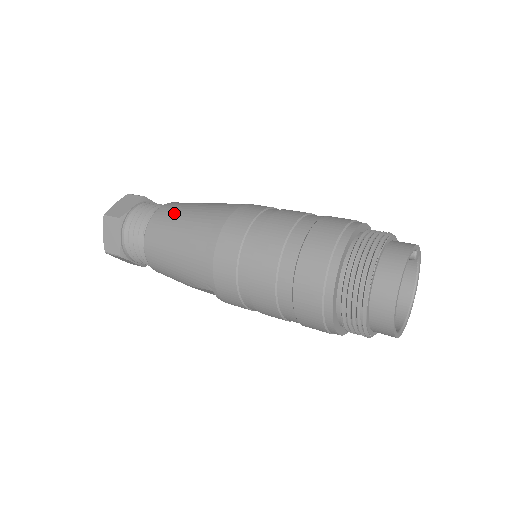
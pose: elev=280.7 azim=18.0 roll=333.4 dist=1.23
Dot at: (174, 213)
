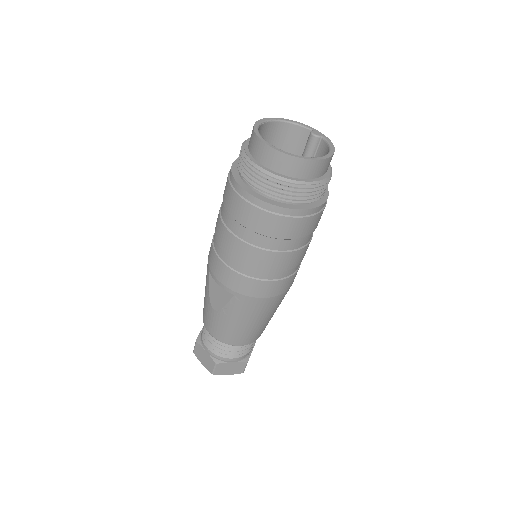
Dot at: occluded
